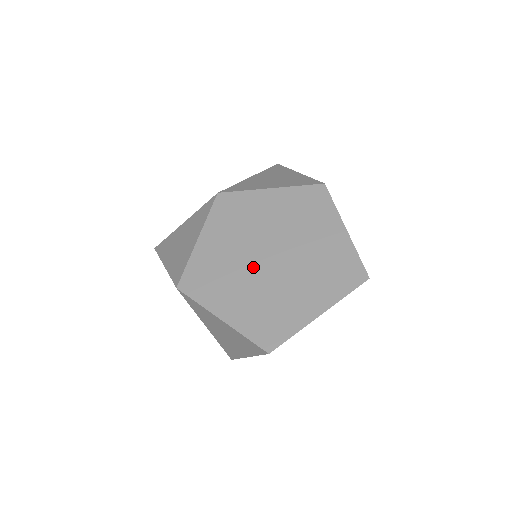
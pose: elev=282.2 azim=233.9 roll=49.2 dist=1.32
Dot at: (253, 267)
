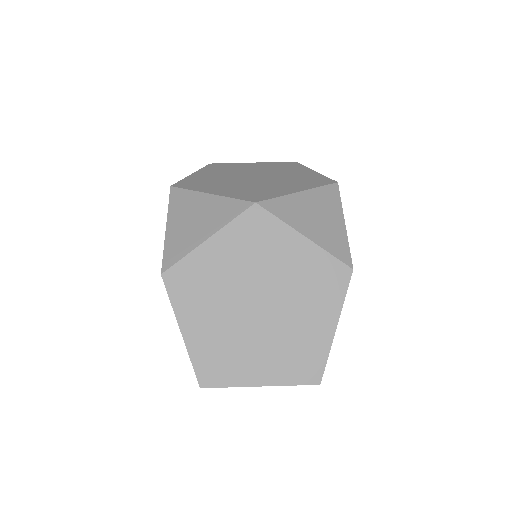
Dot at: (237, 304)
